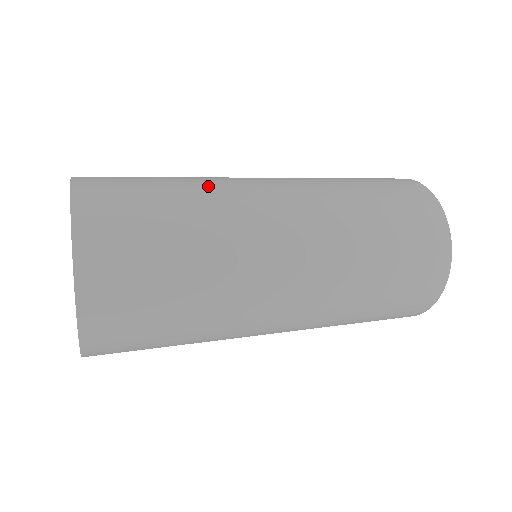
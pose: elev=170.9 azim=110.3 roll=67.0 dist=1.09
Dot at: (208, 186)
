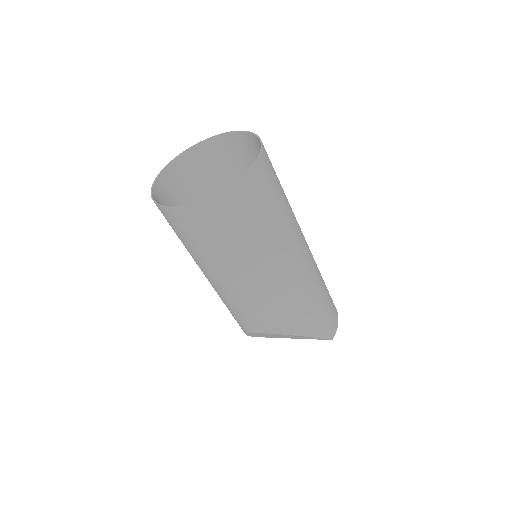
Dot at: occluded
